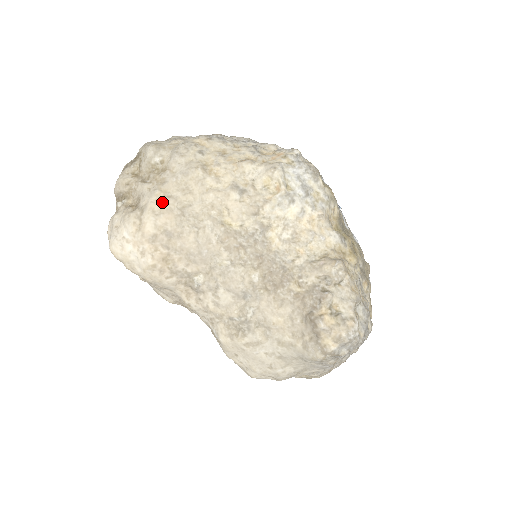
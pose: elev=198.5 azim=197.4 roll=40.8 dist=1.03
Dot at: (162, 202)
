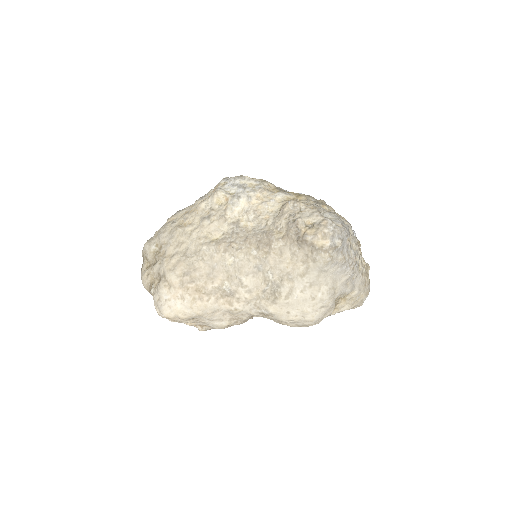
Dot at: (171, 261)
